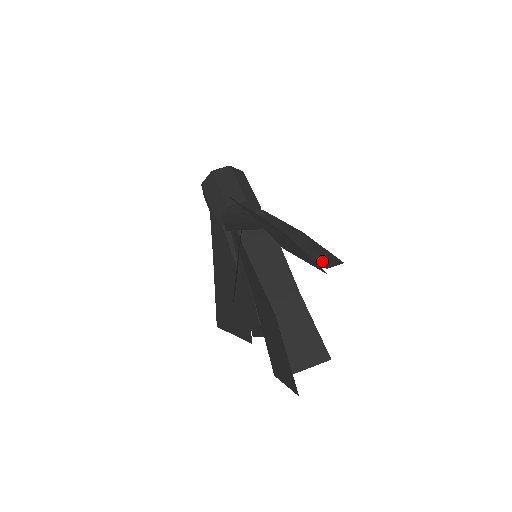
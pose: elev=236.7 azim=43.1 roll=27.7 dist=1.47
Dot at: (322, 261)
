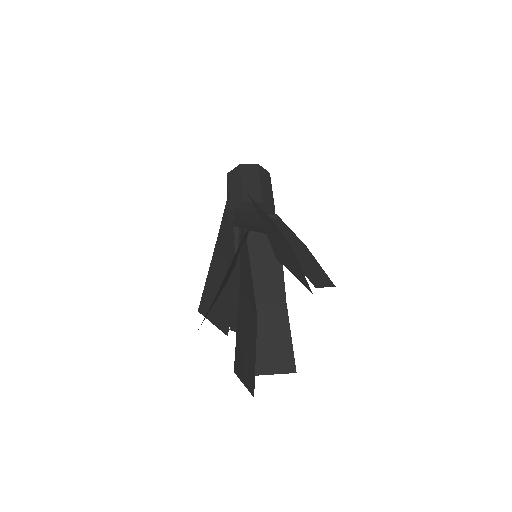
Dot at: (314, 279)
